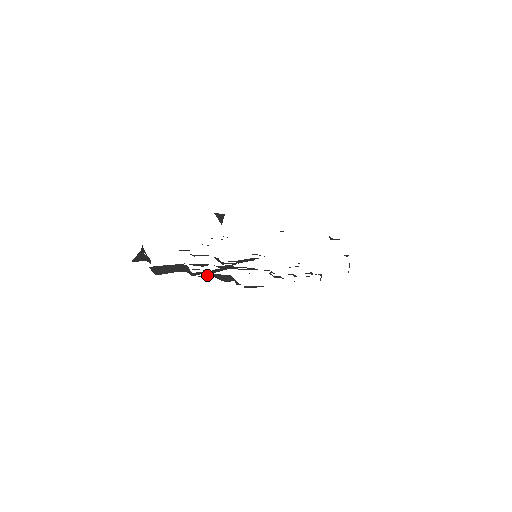
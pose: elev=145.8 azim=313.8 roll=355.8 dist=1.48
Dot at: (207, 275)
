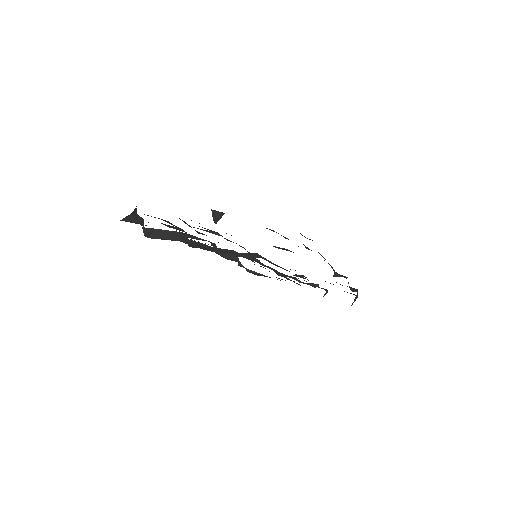
Dot at: occluded
